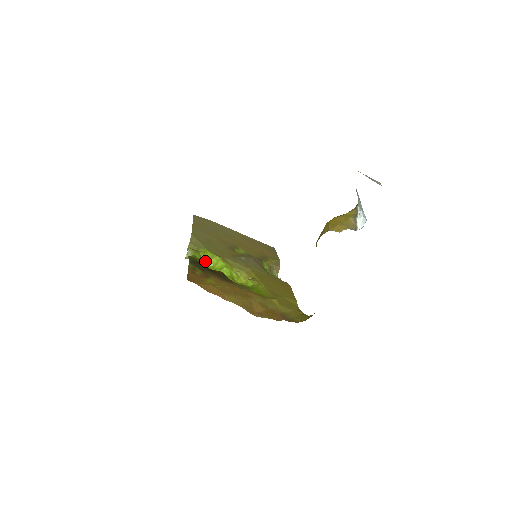
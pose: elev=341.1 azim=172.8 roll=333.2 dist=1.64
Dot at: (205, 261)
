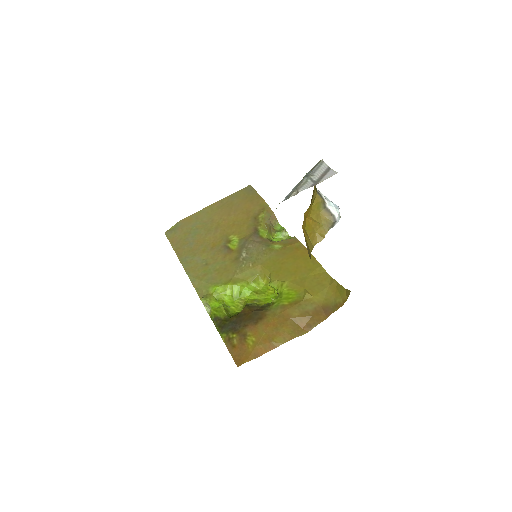
Dot at: (223, 299)
